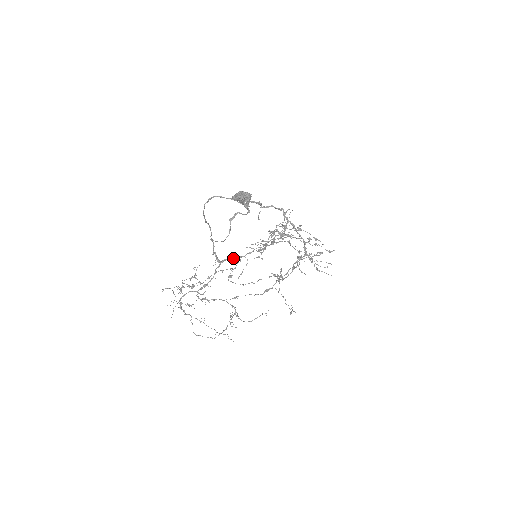
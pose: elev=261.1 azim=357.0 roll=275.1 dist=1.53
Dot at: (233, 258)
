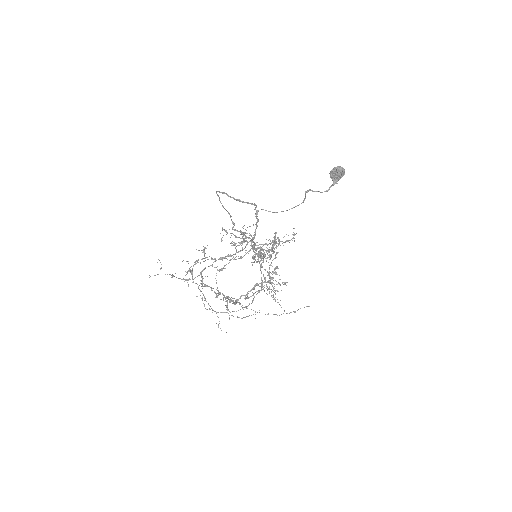
Dot at: occluded
